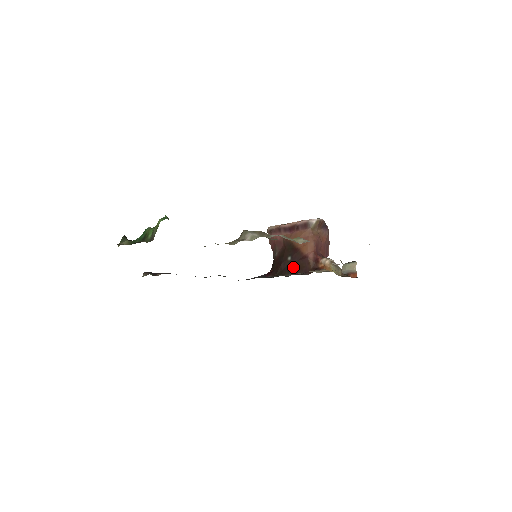
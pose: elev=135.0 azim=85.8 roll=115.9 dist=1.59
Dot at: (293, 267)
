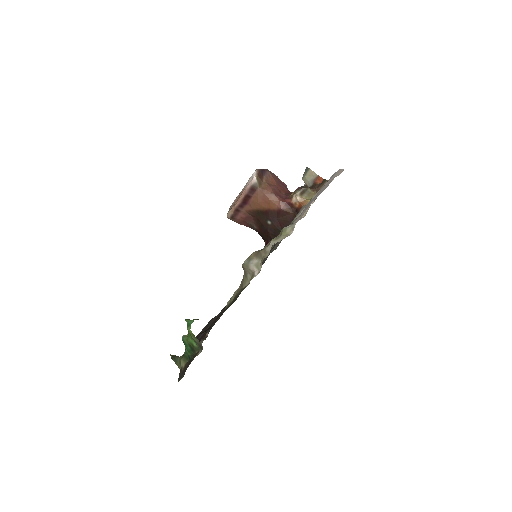
Dot at: (279, 226)
